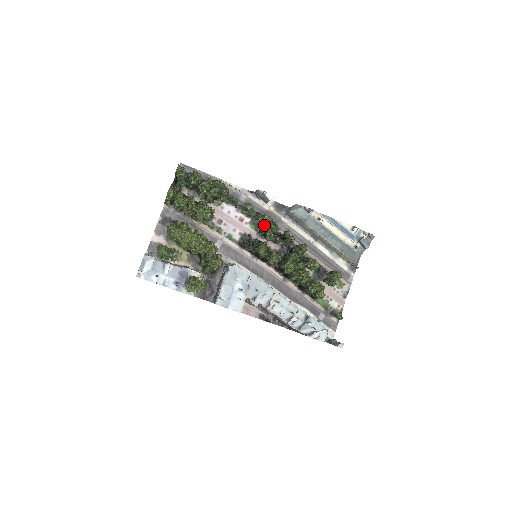
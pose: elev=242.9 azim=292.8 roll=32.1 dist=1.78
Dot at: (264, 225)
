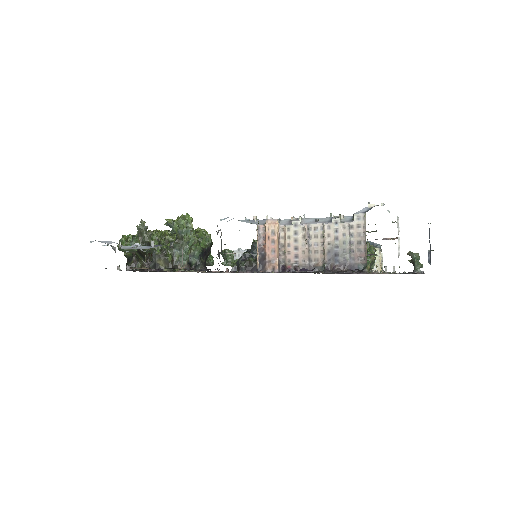
Dot at: occluded
